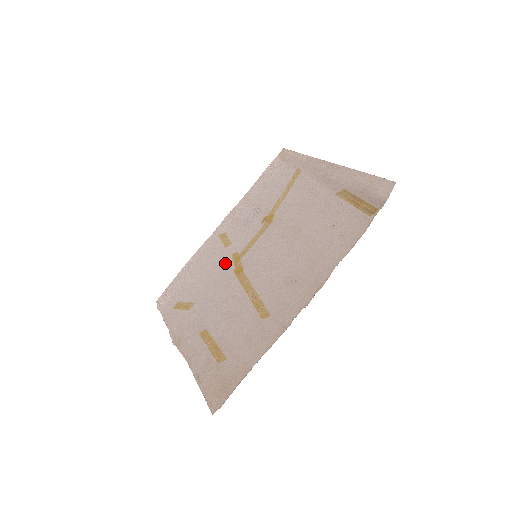
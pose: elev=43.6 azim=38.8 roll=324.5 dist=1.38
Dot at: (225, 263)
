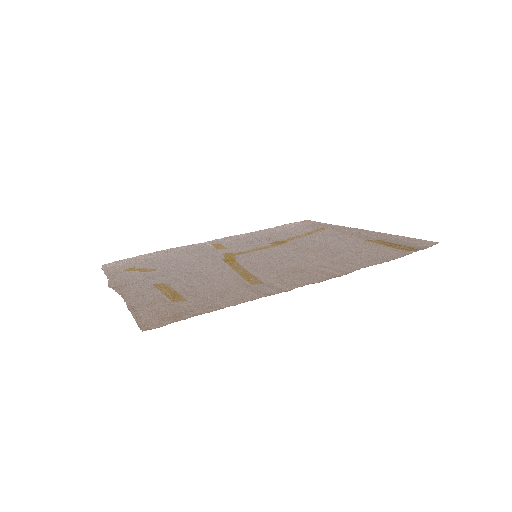
Dot at: (213, 255)
